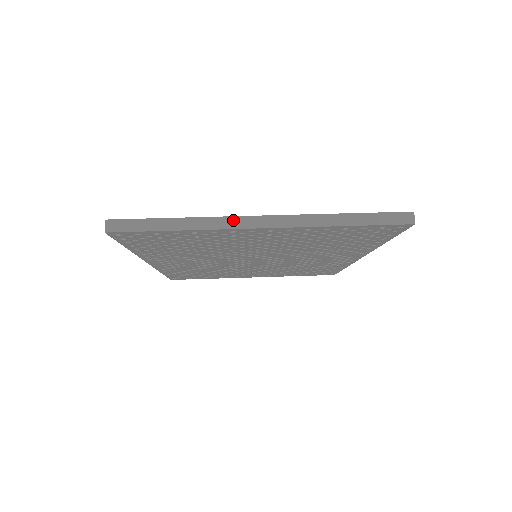
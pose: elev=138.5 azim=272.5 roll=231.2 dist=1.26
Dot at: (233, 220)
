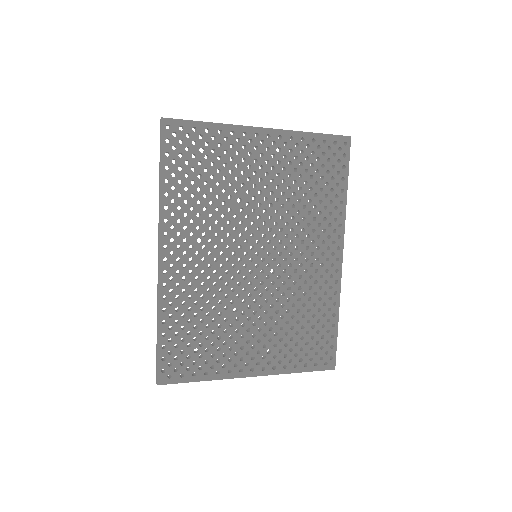
Dot at: (244, 127)
